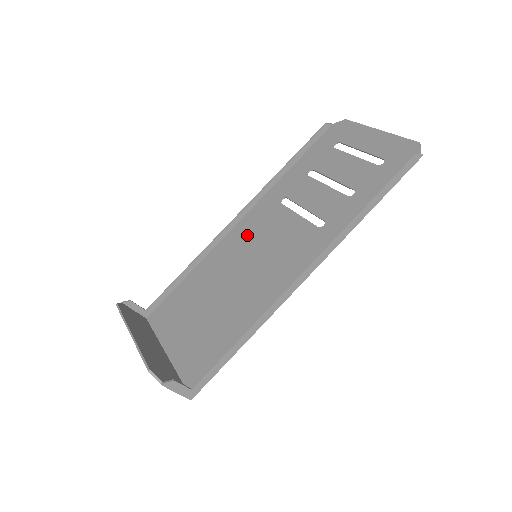
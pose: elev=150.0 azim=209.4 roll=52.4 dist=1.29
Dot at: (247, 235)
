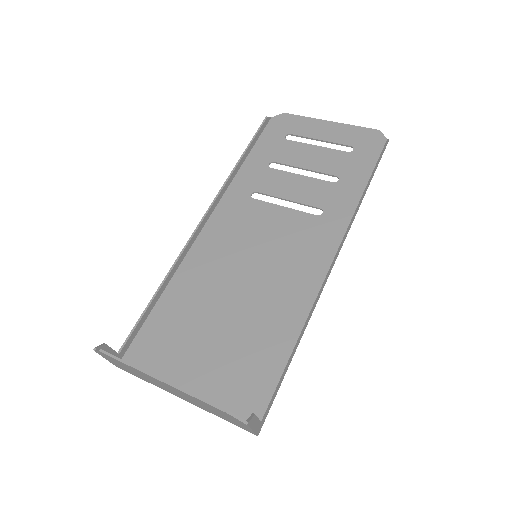
Dot at: (226, 237)
